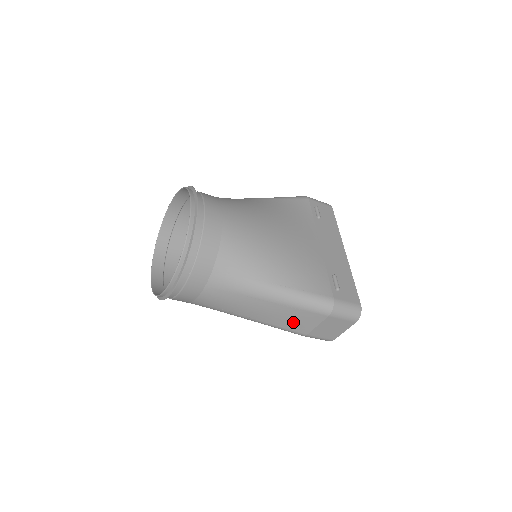
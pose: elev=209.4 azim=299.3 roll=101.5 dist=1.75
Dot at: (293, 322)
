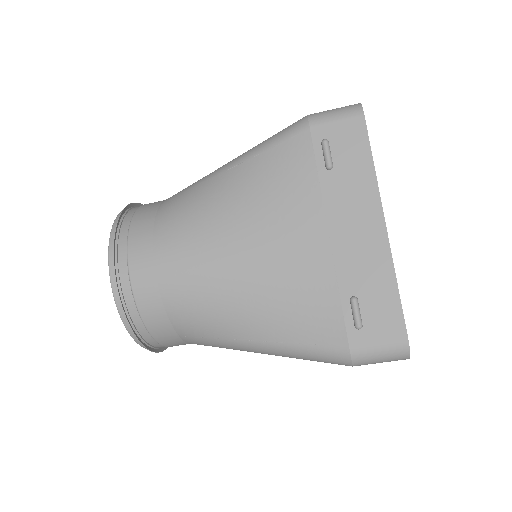
Dot at: occluded
